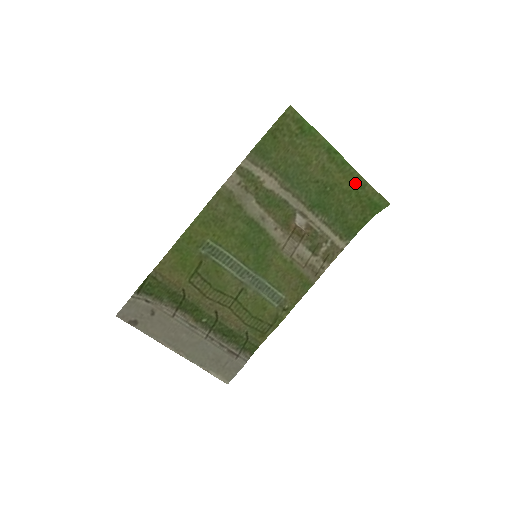
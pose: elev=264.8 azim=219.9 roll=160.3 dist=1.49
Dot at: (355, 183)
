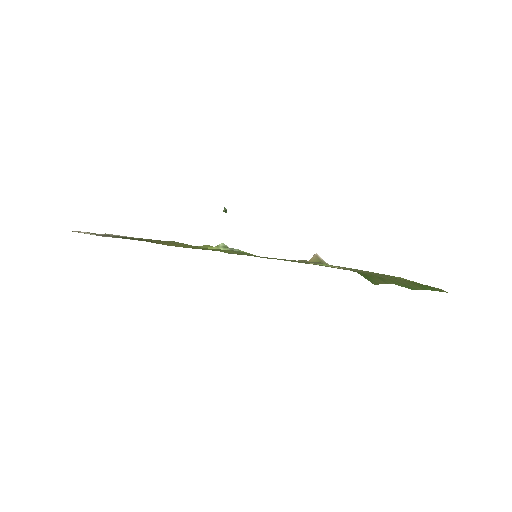
Dot at: occluded
